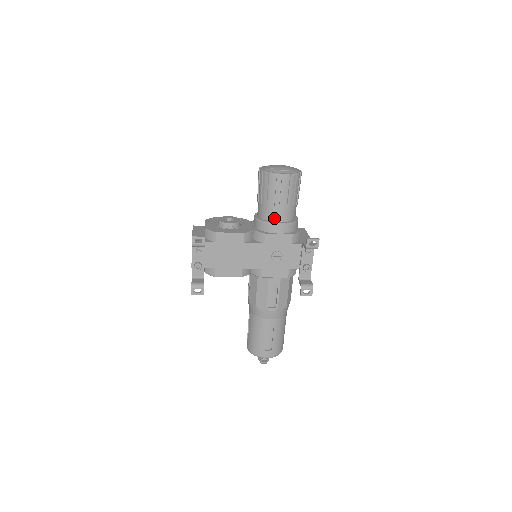
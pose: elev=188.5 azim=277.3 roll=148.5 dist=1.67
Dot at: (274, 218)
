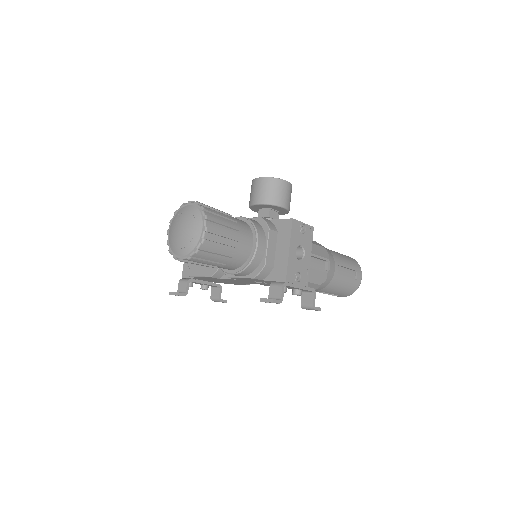
Dot at: (223, 268)
